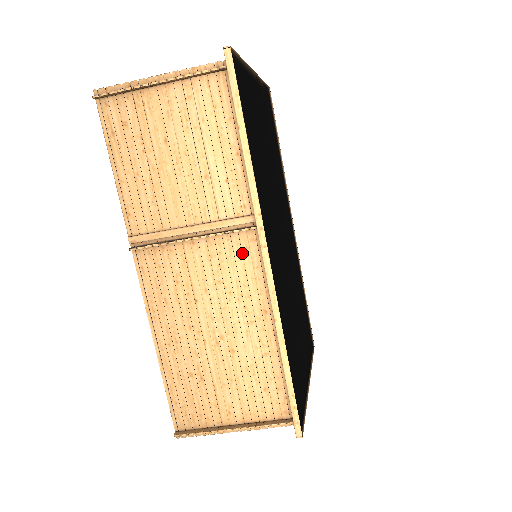
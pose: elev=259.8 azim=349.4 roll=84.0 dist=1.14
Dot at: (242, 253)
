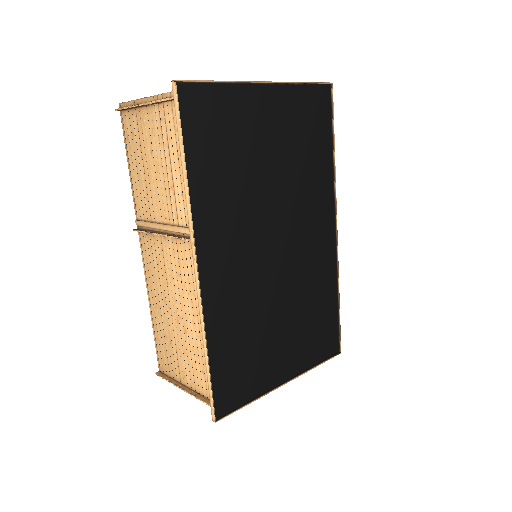
Dot at: (190, 258)
